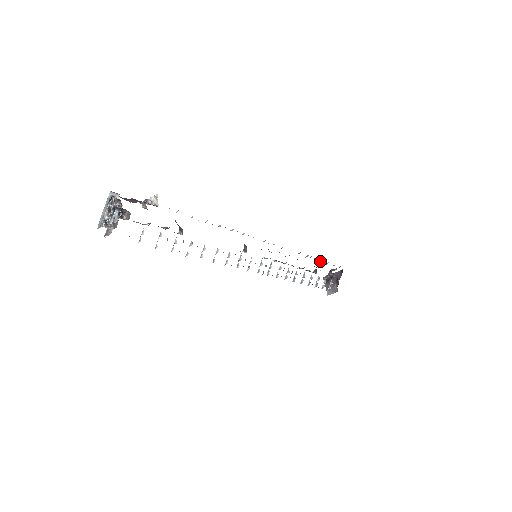
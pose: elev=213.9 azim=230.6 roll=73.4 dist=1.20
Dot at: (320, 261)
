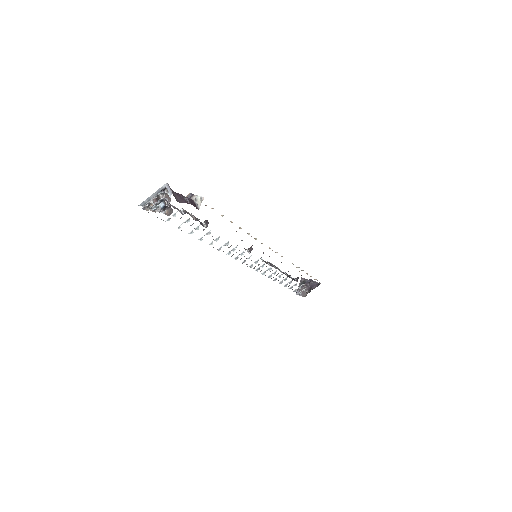
Dot at: (306, 273)
